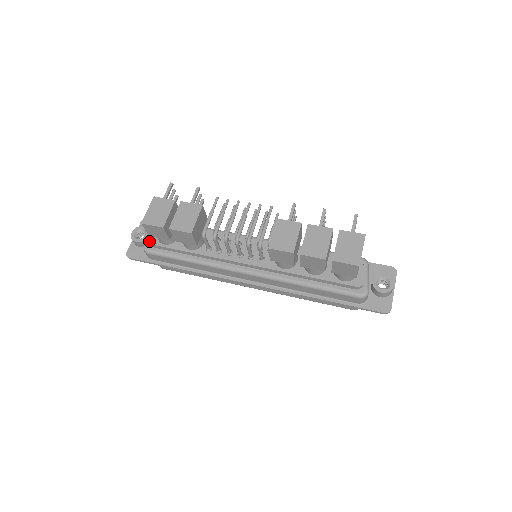
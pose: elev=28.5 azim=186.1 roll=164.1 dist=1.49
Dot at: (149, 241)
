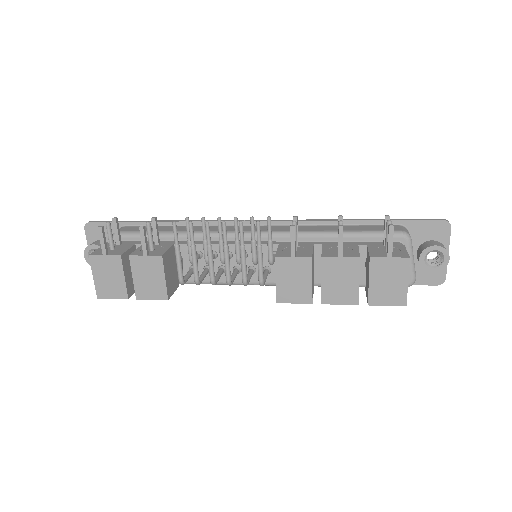
Dot at: occluded
